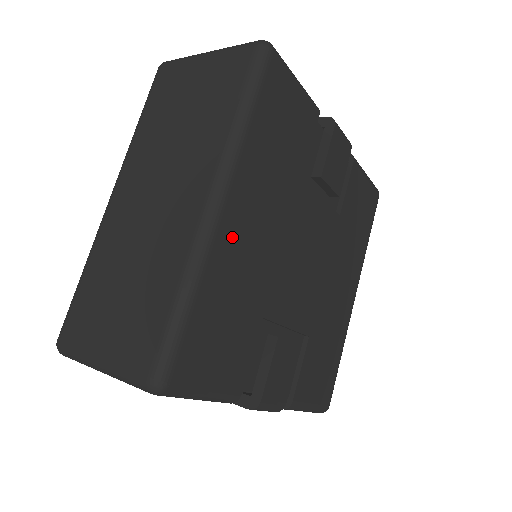
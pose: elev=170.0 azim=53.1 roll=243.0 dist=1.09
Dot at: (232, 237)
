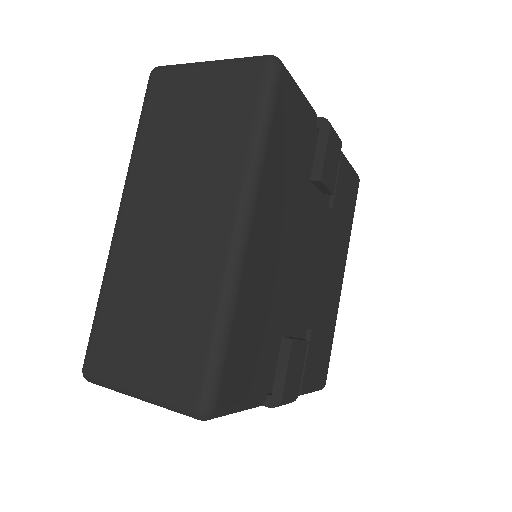
Dot at: (256, 260)
